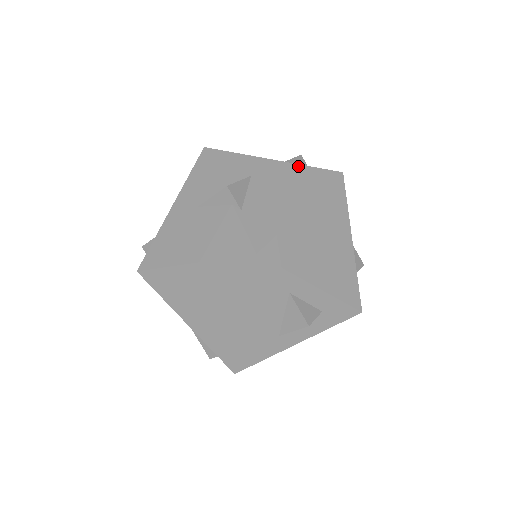
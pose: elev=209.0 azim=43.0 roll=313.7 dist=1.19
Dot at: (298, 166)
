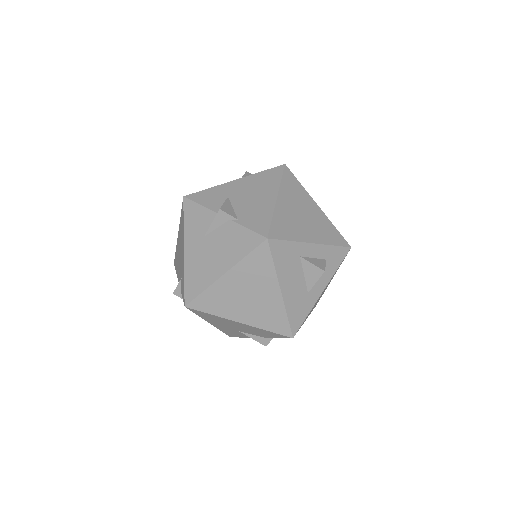
Dot at: (254, 175)
